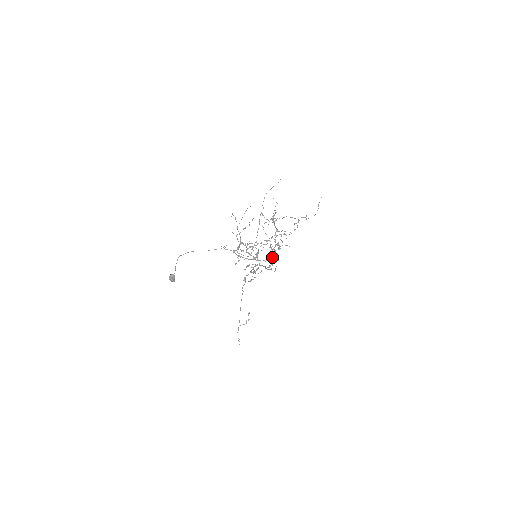
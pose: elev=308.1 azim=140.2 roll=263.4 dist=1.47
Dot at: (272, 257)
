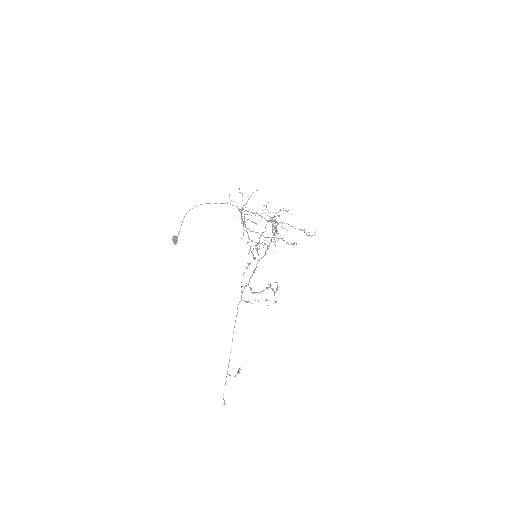
Dot at: occluded
